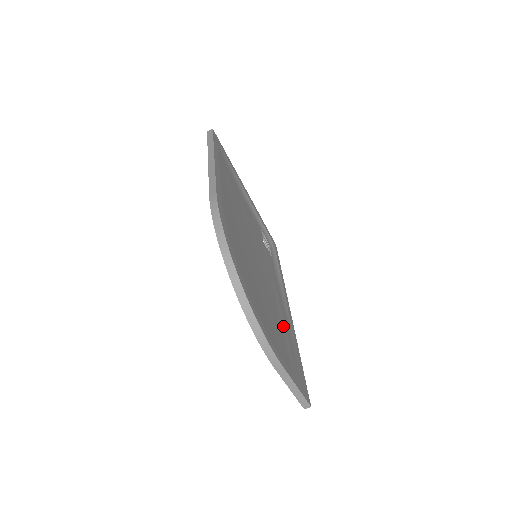
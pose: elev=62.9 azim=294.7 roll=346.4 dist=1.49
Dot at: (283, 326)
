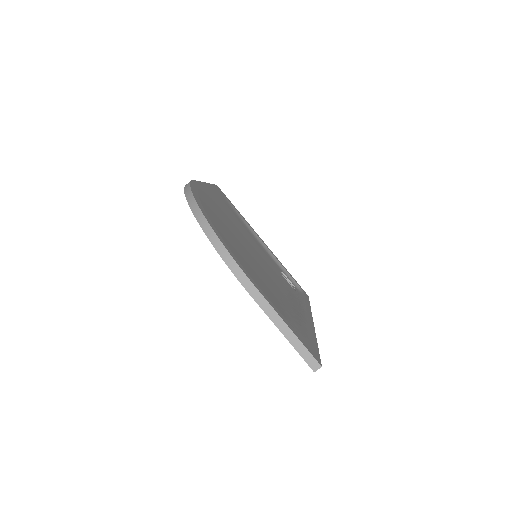
Dot at: (287, 305)
